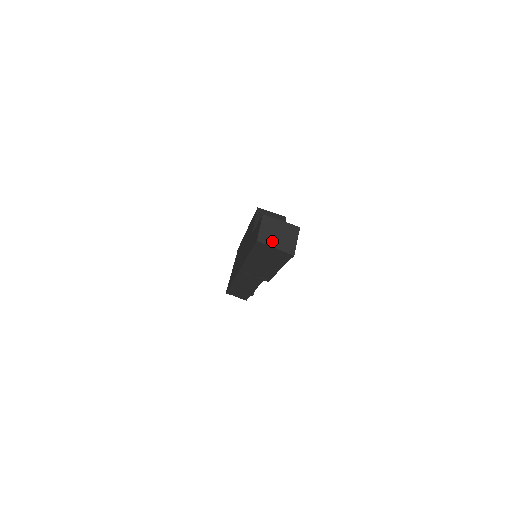
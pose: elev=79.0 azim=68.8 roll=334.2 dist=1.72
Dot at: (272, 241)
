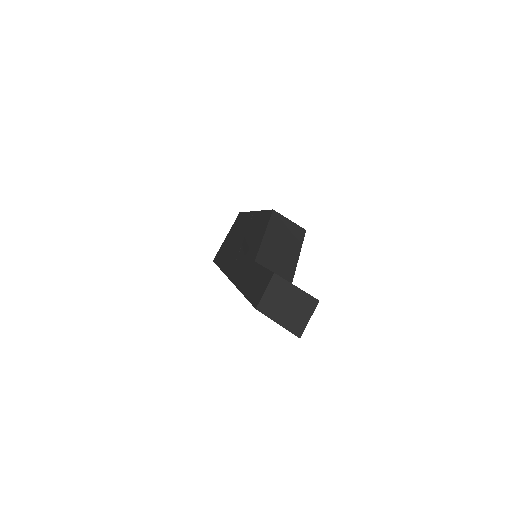
Dot at: (276, 313)
